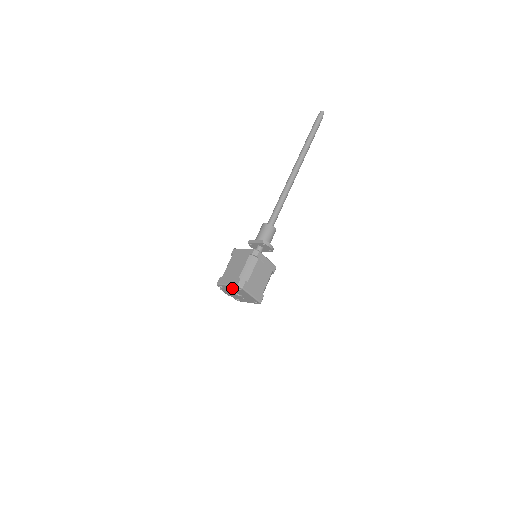
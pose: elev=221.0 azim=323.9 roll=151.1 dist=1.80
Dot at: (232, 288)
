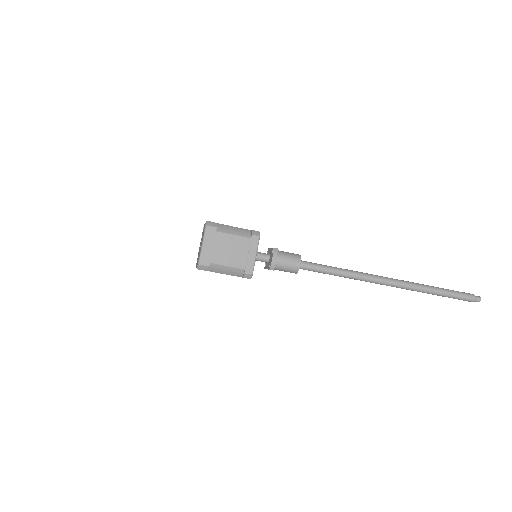
Dot at: occluded
